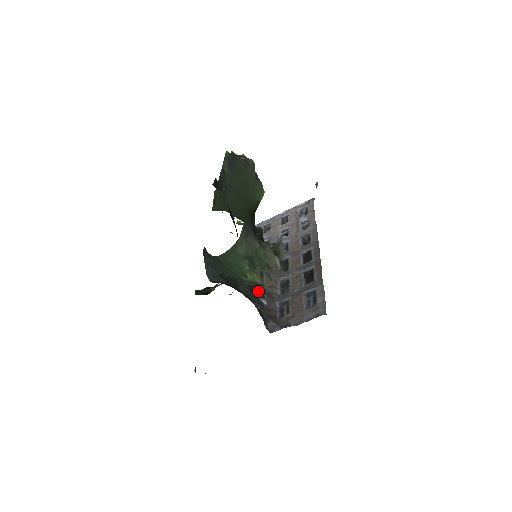
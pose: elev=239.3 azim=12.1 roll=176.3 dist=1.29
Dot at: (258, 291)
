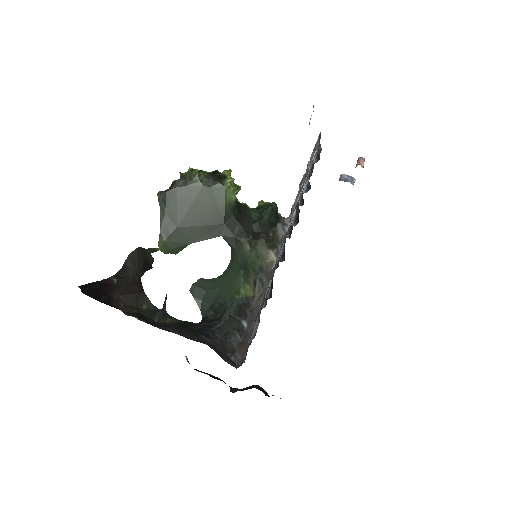
Dot at: (244, 310)
